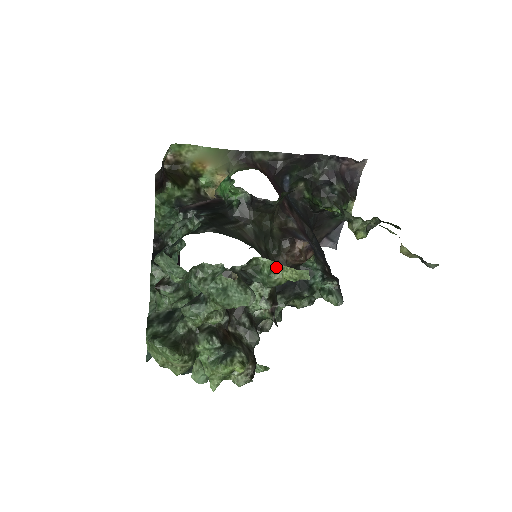
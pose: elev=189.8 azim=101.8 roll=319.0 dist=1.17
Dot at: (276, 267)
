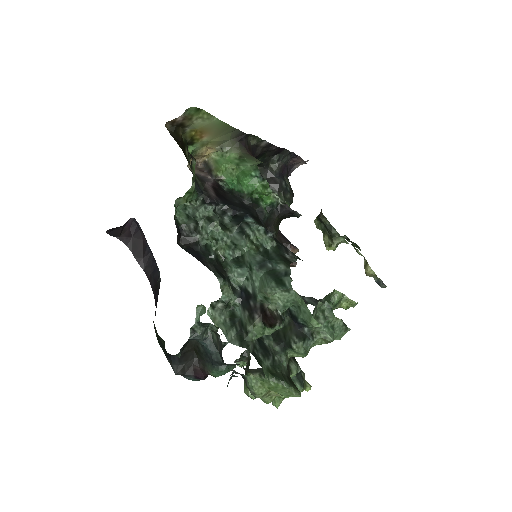
Dot at: (342, 298)
